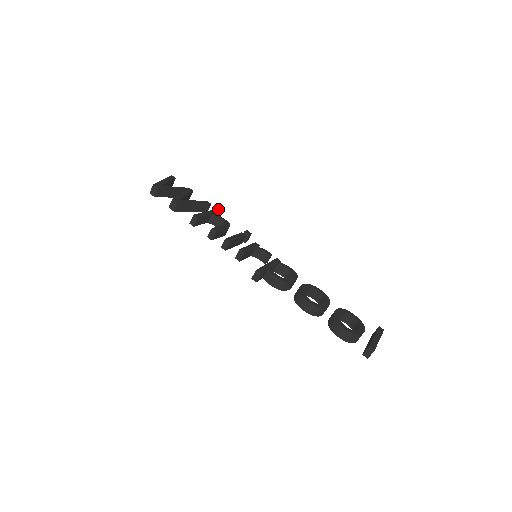
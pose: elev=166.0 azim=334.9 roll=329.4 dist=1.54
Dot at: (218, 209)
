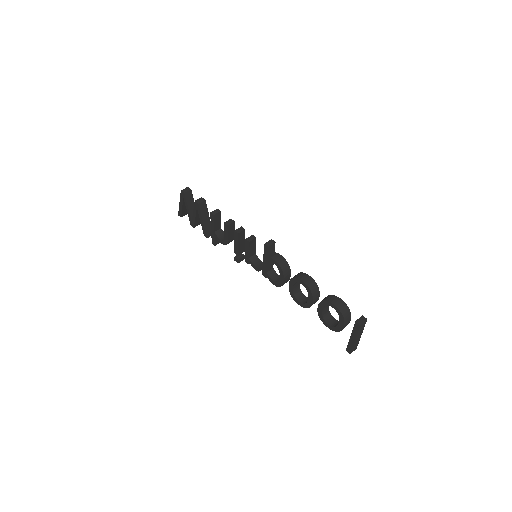
Dot at: occluded
